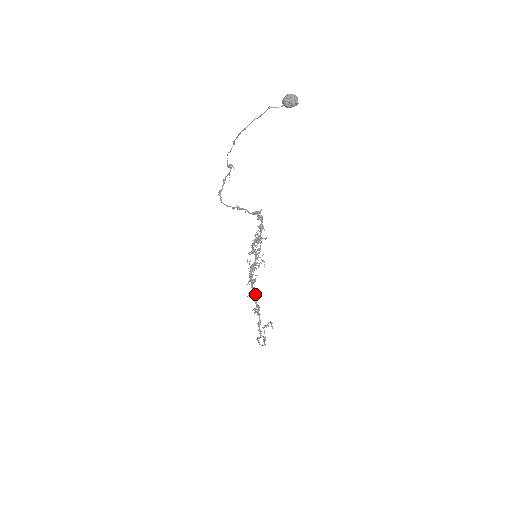
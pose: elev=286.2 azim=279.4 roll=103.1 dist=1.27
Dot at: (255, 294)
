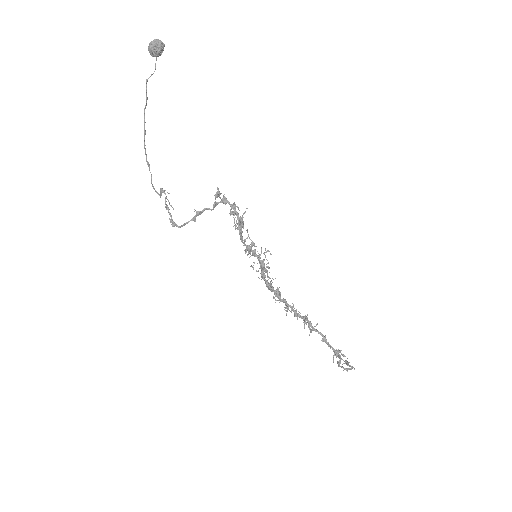
Dot at: (292, 308)
